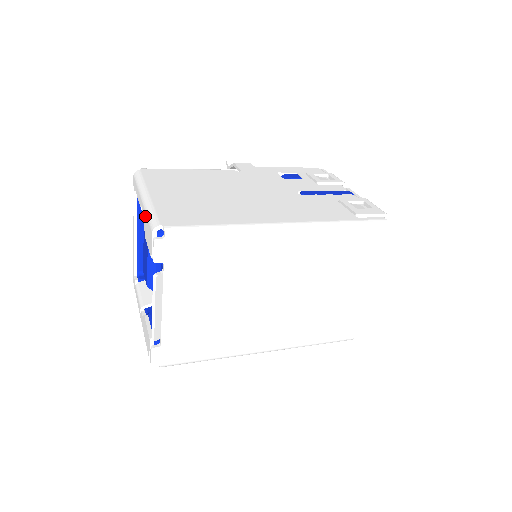
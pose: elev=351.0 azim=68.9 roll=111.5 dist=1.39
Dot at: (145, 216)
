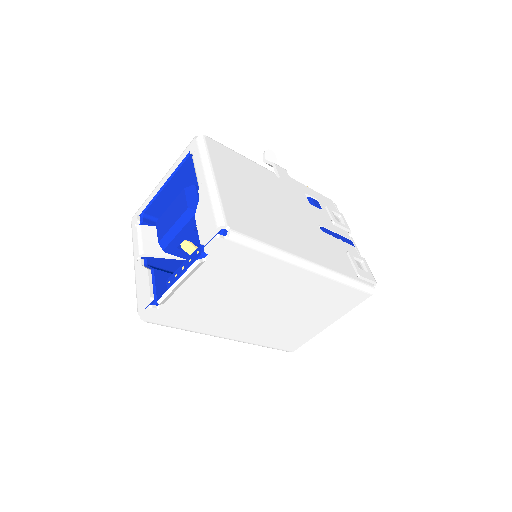
Dot at: (208, 200)
